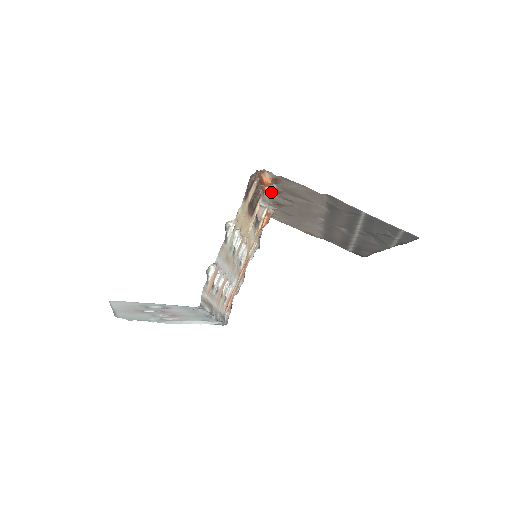
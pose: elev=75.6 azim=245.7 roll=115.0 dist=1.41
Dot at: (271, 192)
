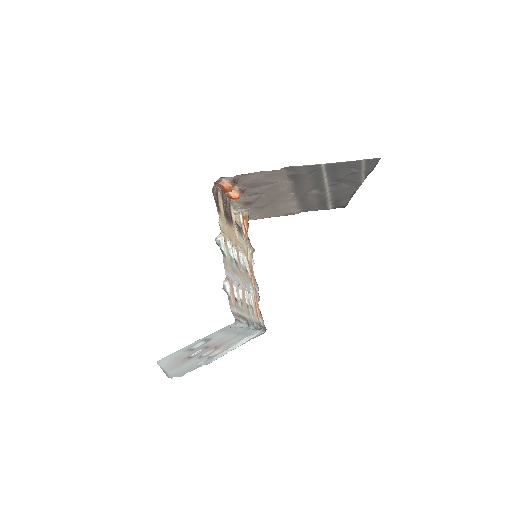
Dot at: (236, 195)
